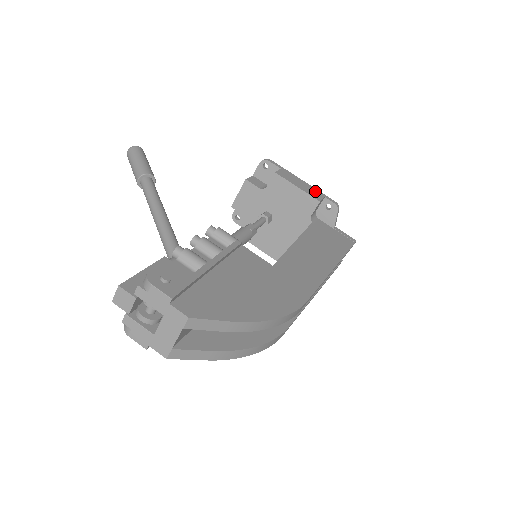
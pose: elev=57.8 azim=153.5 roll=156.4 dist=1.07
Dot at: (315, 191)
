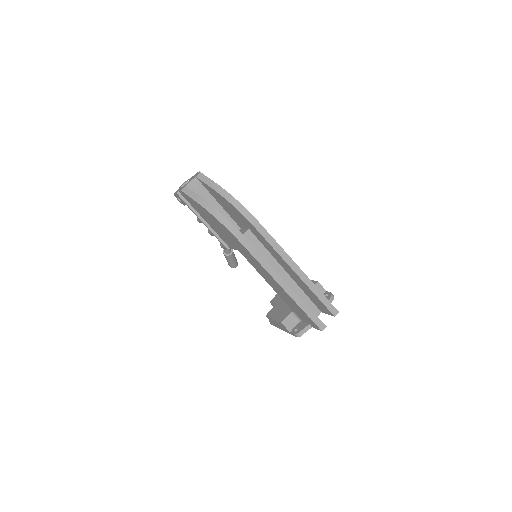
Dot at: occluded
